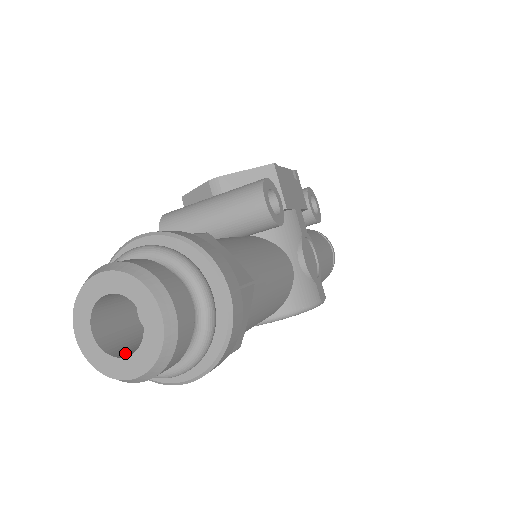
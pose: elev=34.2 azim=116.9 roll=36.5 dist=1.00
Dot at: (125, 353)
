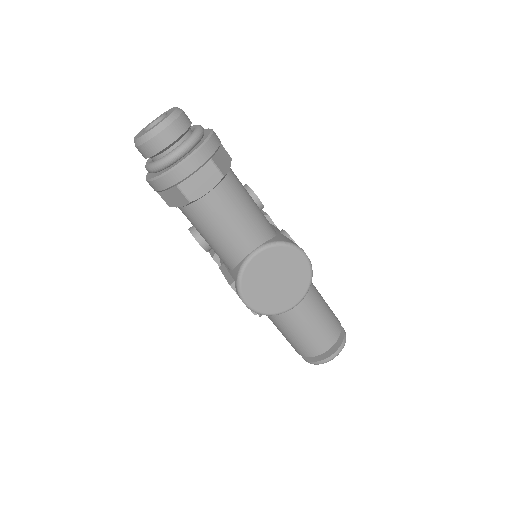
Dot at: occluded
